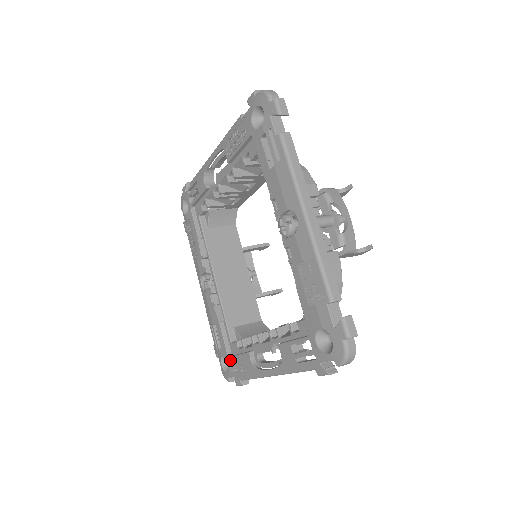
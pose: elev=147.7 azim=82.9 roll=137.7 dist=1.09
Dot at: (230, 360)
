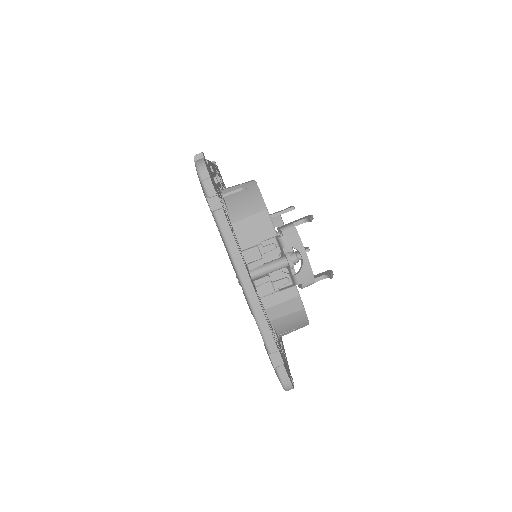
Dot at: occluded
